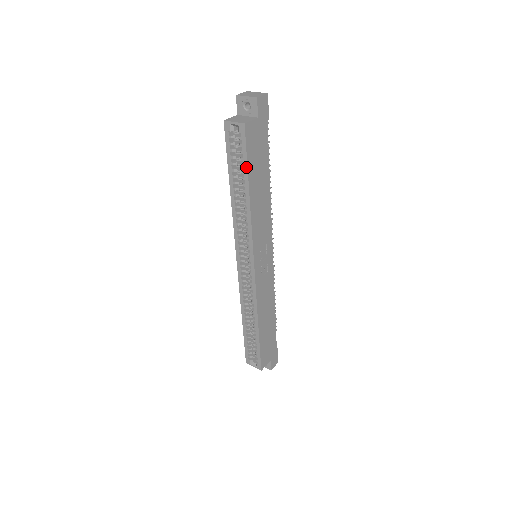
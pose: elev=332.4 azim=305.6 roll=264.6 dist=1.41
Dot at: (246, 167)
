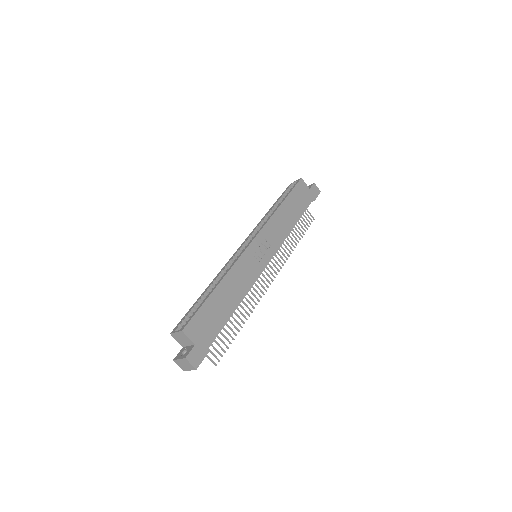
Dot at: (289, 193)
